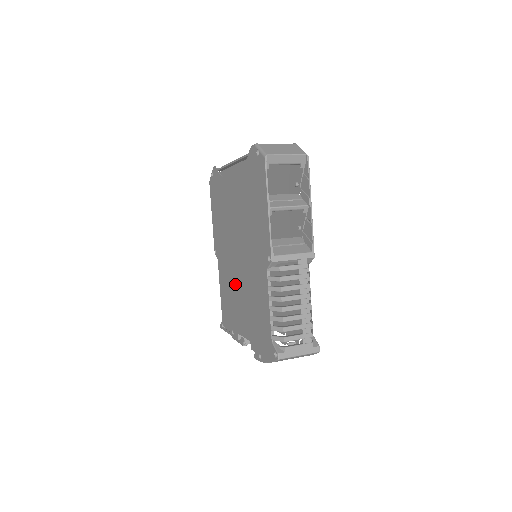
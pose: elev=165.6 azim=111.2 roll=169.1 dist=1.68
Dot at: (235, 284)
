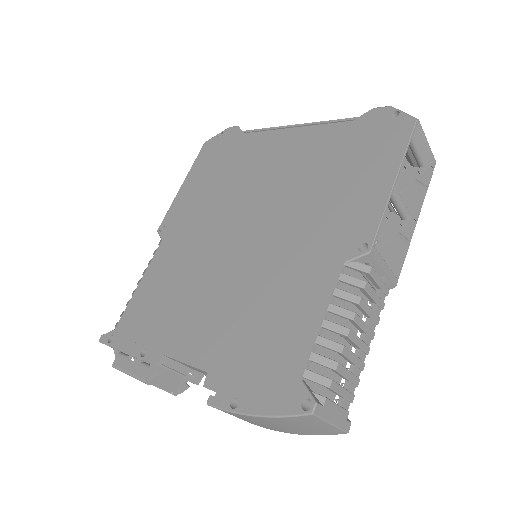
Dot at: (206, 277)
